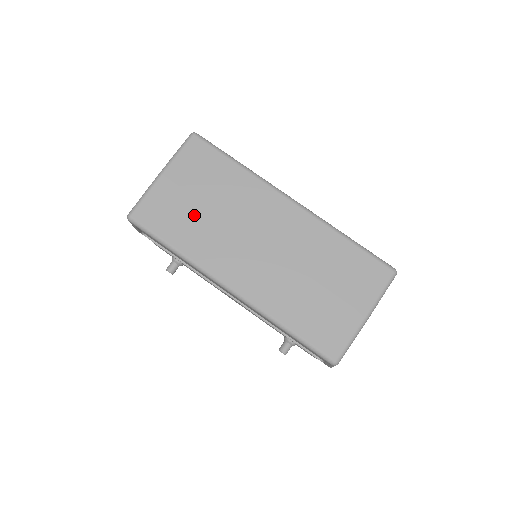
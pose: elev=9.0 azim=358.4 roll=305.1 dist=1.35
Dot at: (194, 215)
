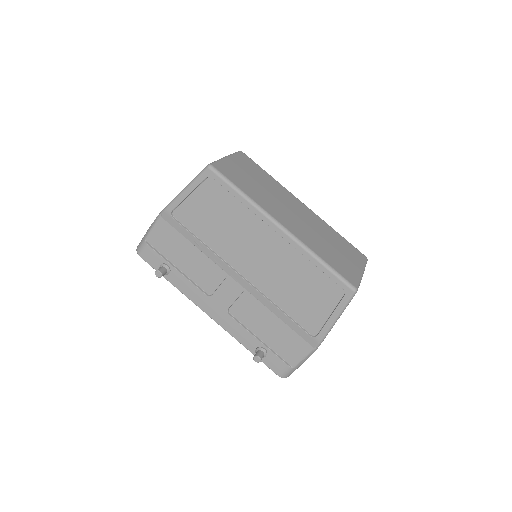
Dot at: (252, 183)
